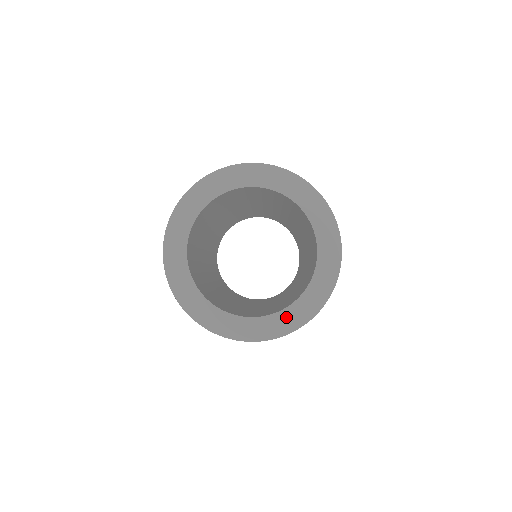
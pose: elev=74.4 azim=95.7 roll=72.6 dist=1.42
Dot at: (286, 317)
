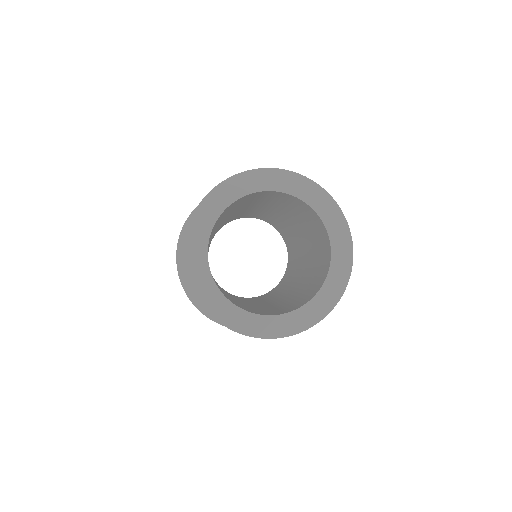
Dot at: (285, 321)
